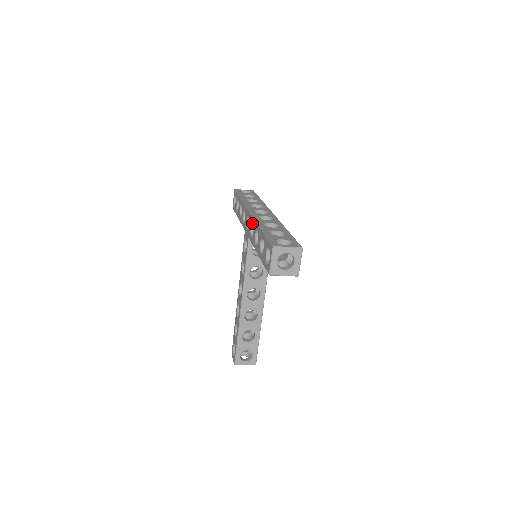
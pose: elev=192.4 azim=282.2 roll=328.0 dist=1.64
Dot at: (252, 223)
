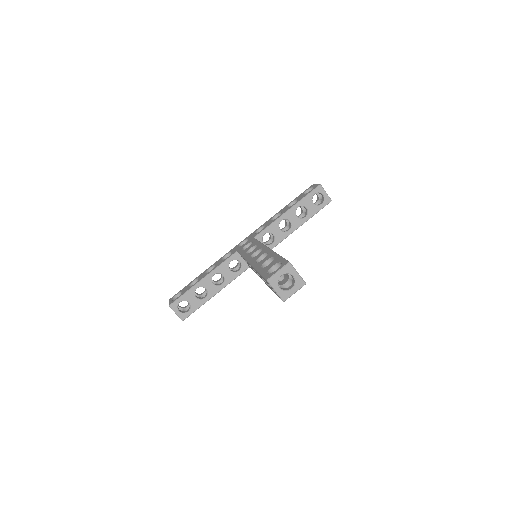
Dot at: (256, 232)
